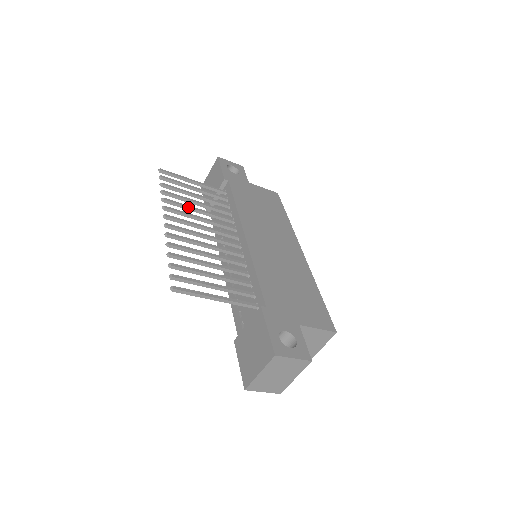
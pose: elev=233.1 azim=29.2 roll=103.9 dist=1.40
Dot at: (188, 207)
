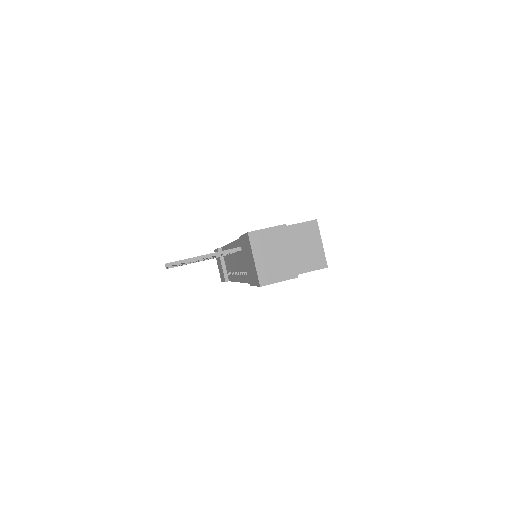
Dot at: occluded
